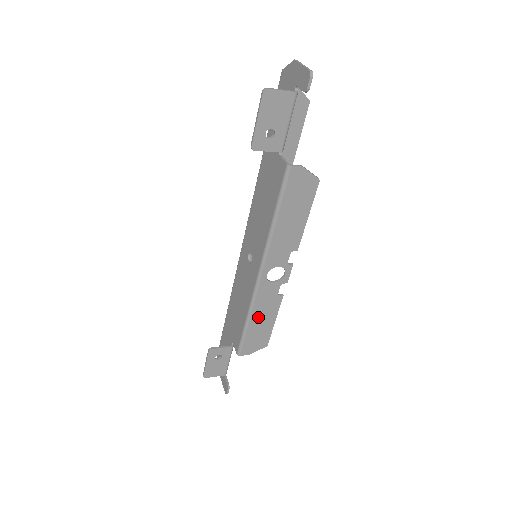
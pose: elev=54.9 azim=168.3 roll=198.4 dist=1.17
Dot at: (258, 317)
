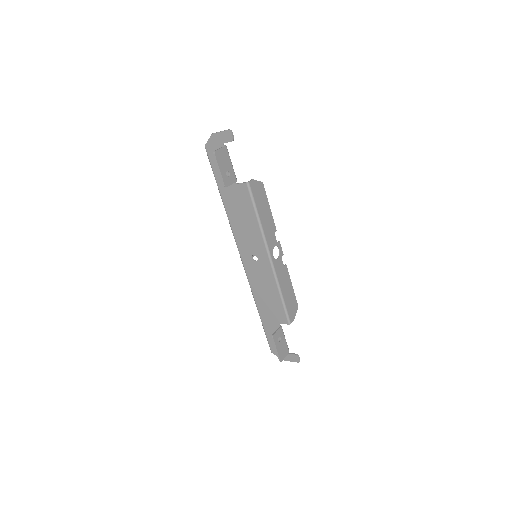
Dot at: (284, 288)
